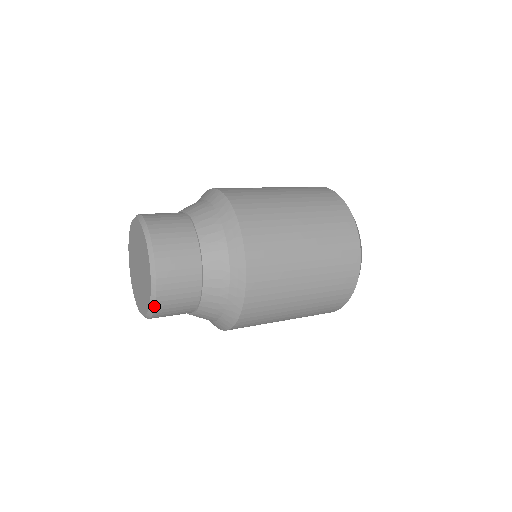
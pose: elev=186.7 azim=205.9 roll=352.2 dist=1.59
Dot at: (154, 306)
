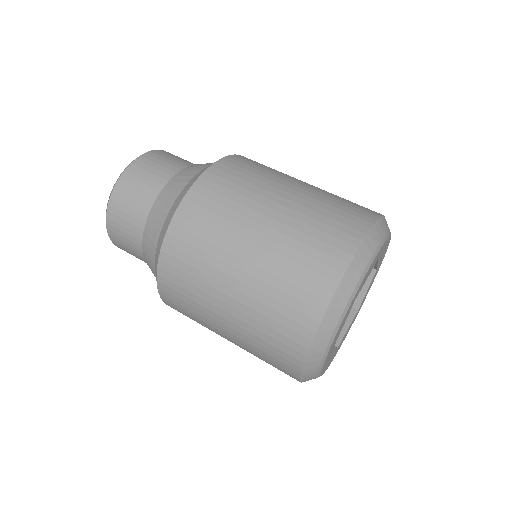
Dot at: occluded
